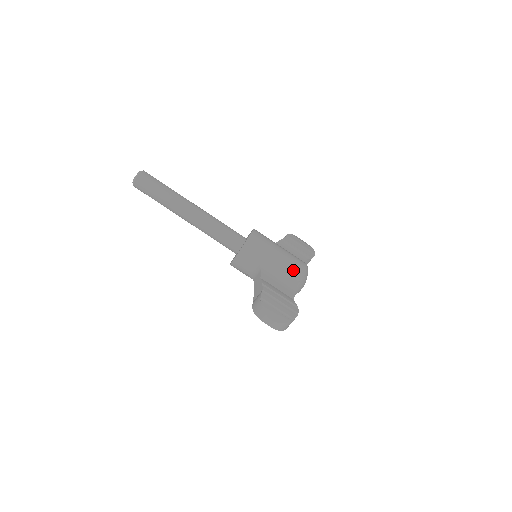
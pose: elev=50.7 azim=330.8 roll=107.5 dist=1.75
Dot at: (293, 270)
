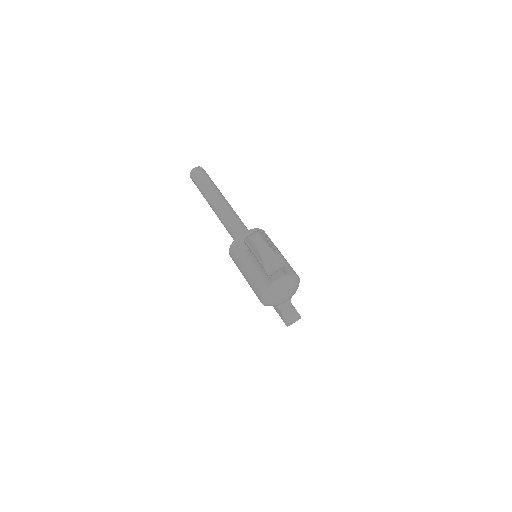
Dot at: (288, 266)
